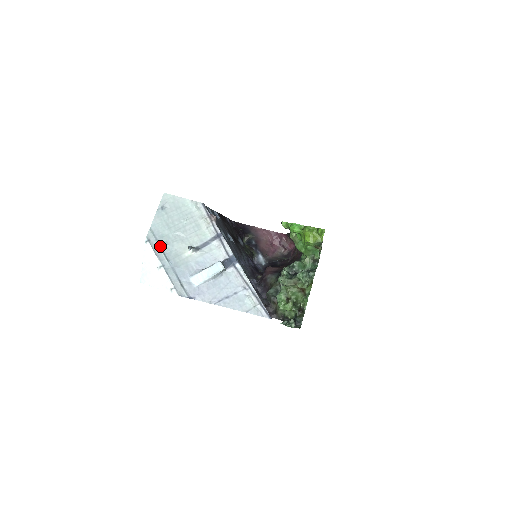
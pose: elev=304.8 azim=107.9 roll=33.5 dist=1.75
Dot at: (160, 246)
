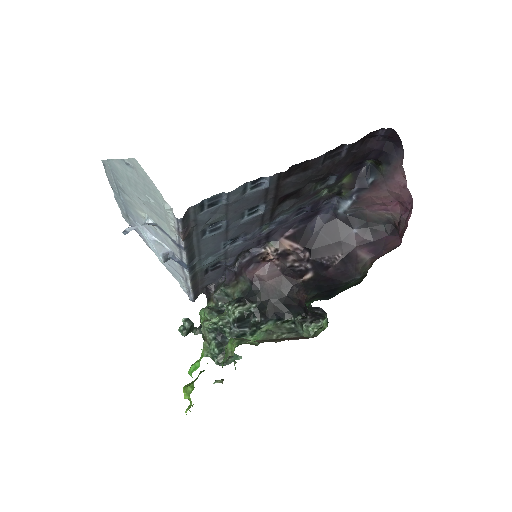
Dot at: (115, 180)
